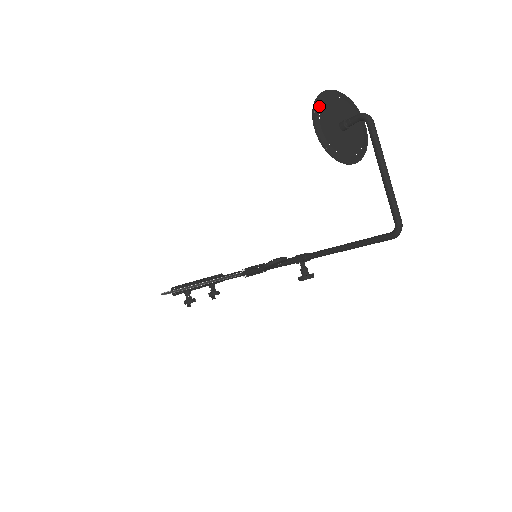
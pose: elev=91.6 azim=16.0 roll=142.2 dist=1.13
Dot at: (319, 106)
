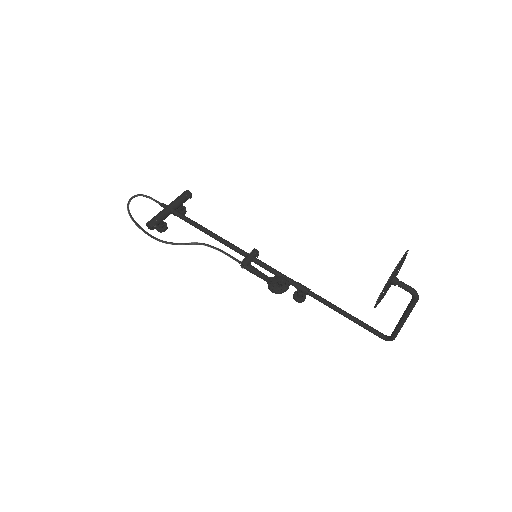
Dot at: (388, 284)
